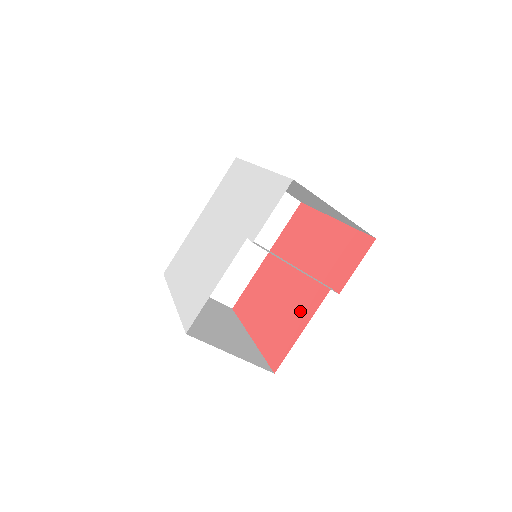
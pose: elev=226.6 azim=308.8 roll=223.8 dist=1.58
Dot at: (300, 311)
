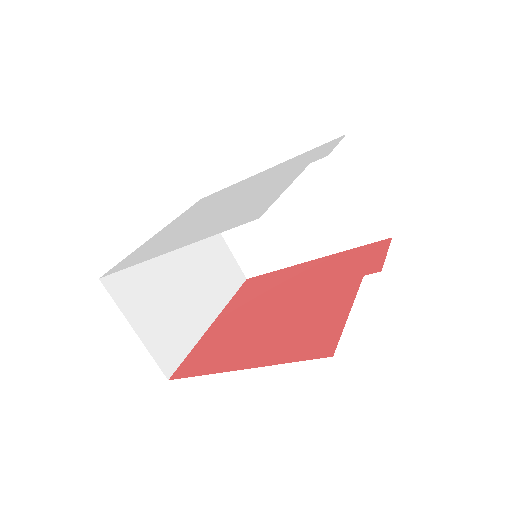
Dot at: (328, 307)
